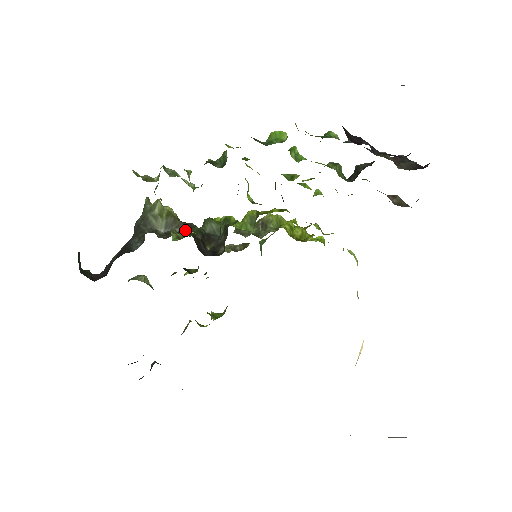
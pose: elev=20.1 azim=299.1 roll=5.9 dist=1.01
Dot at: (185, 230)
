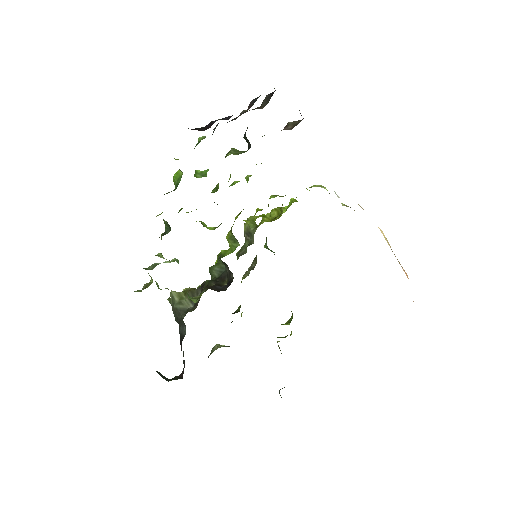
Dot at: (202, 290)
